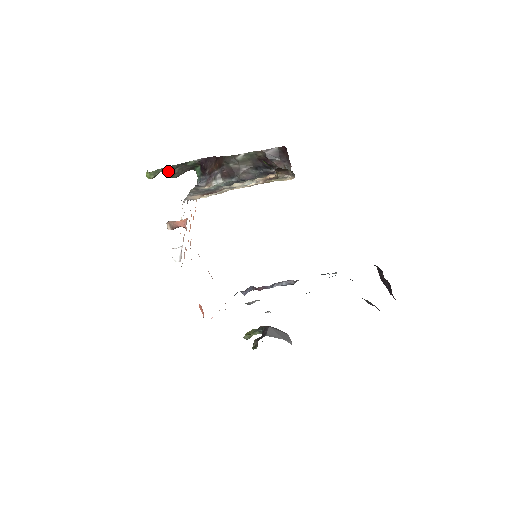
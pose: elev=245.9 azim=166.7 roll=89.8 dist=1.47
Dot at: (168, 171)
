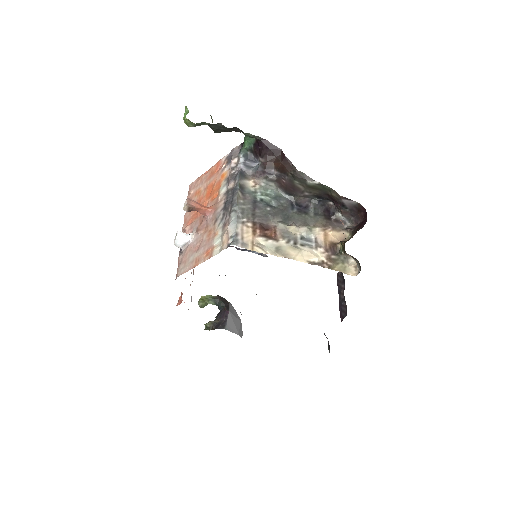
Dot at: (214, 126)
